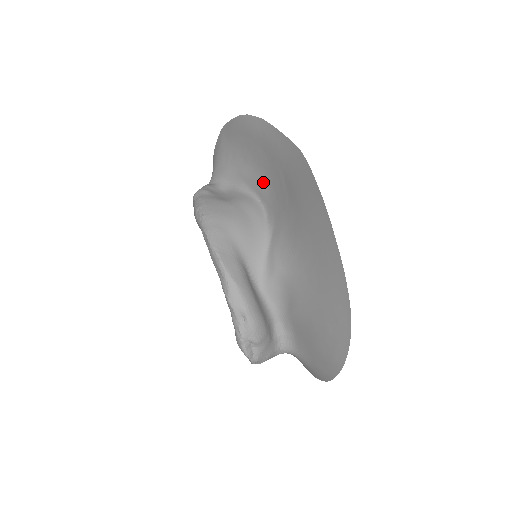
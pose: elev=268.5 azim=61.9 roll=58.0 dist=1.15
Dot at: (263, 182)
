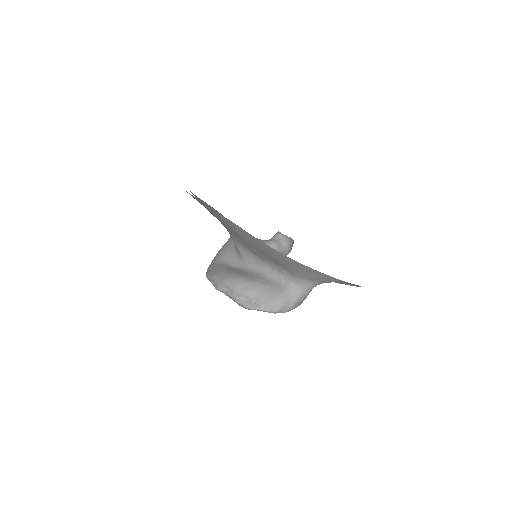
Dot at: occluded
